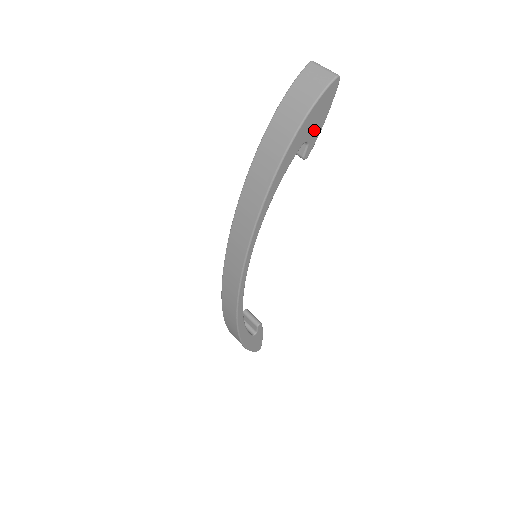
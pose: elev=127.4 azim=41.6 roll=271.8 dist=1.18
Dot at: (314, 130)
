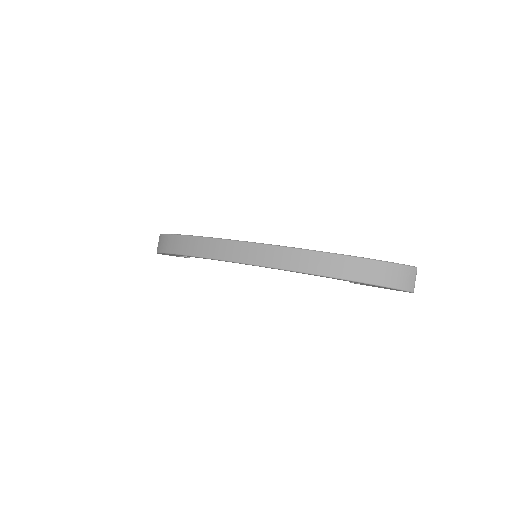
Dot at: (373, 286)
